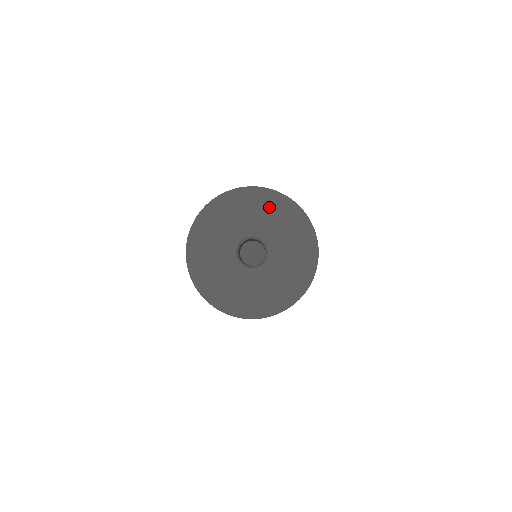
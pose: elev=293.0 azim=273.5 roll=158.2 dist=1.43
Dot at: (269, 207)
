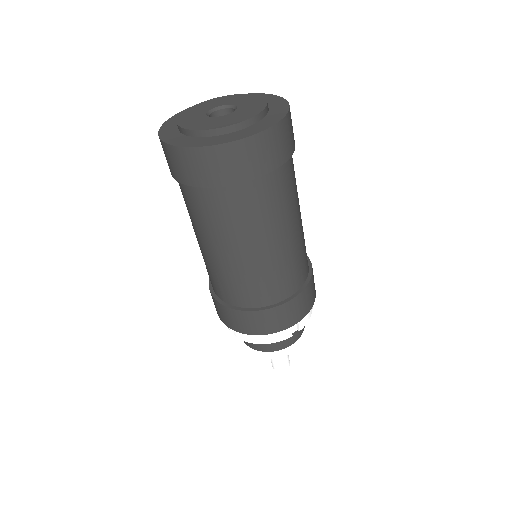
Dot at: (269, 104)
